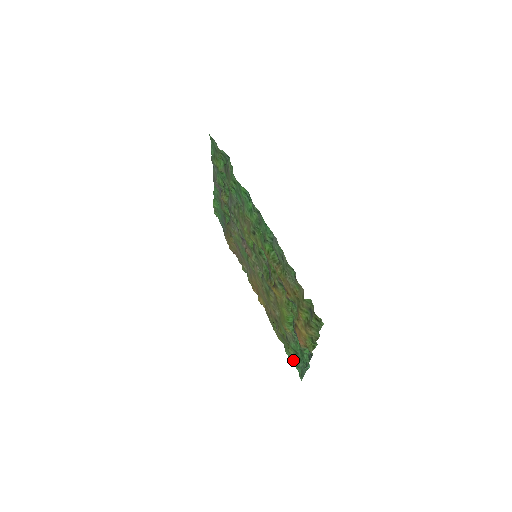
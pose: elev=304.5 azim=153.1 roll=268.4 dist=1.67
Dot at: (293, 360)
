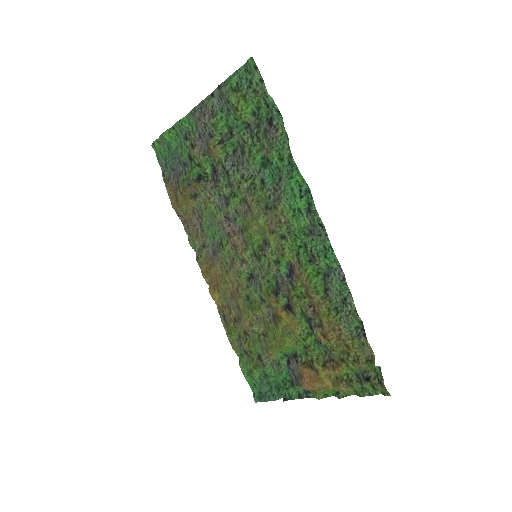
Dot at: (252, 380)
